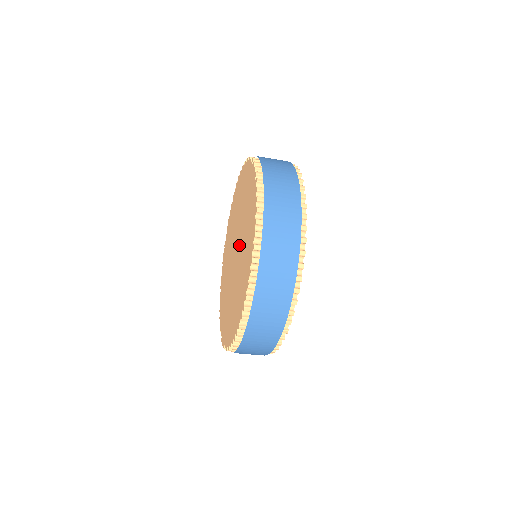
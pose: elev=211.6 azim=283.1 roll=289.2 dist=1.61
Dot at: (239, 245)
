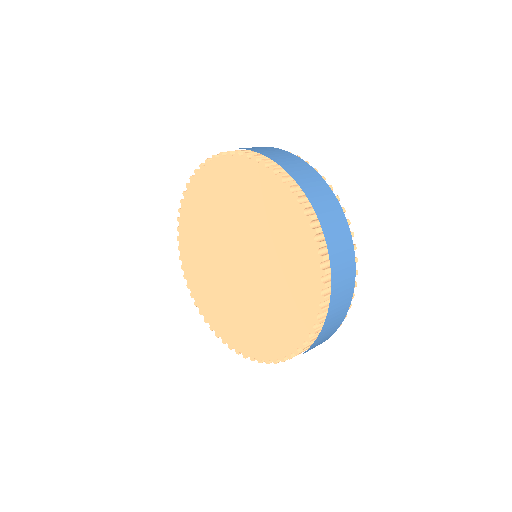
Dot at: (248, 286)
